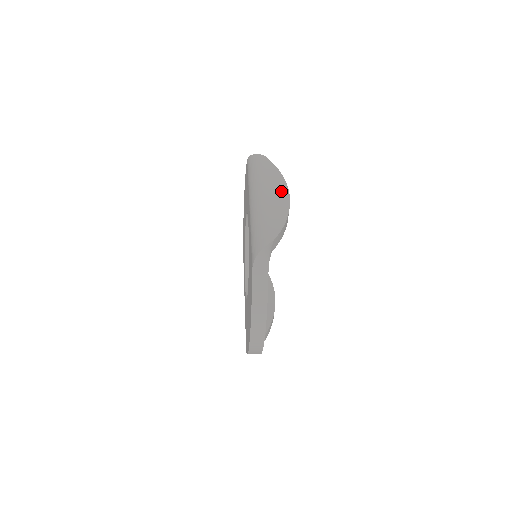
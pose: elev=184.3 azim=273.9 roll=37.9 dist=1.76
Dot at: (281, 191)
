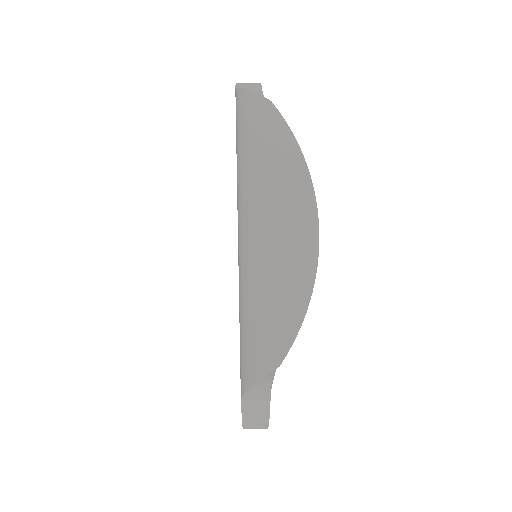
Dot at: (302, 217)
